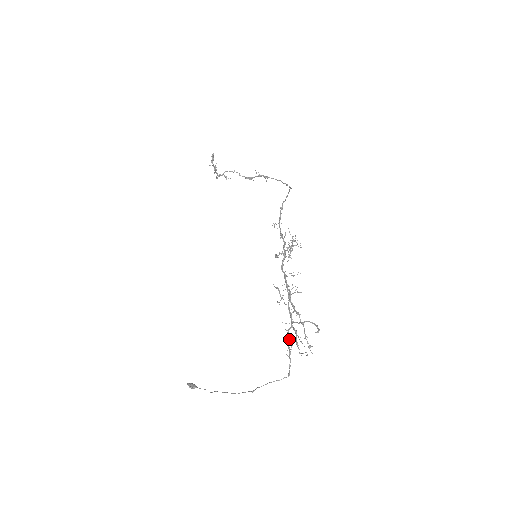
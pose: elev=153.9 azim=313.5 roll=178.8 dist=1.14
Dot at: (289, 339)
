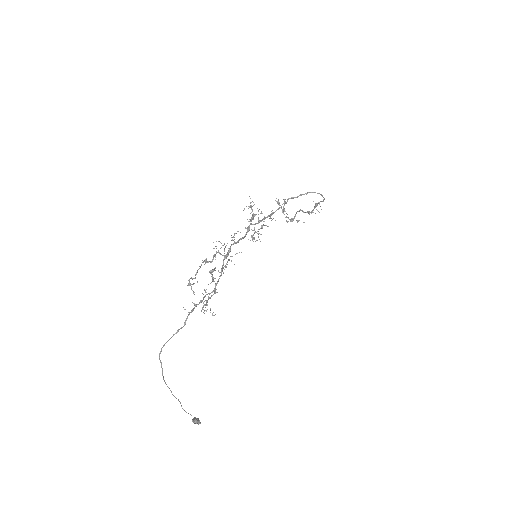
Dot at: (203, 299)
